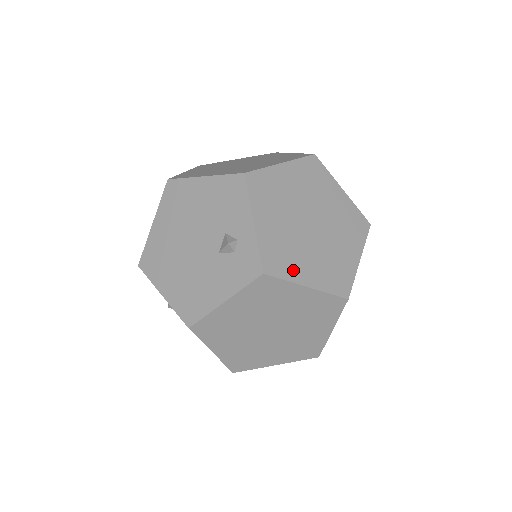
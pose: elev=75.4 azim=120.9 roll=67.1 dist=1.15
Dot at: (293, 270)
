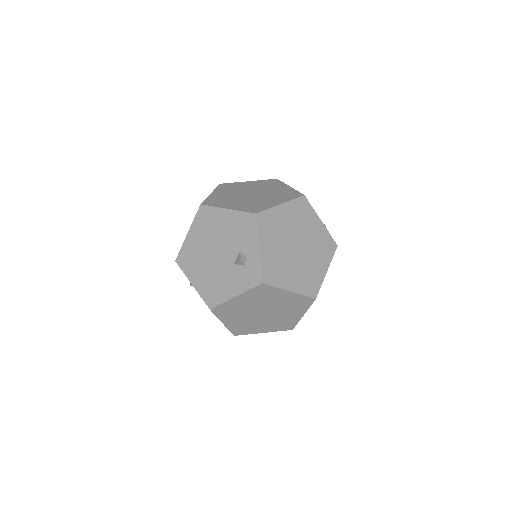
Dot at: (282, 280)
